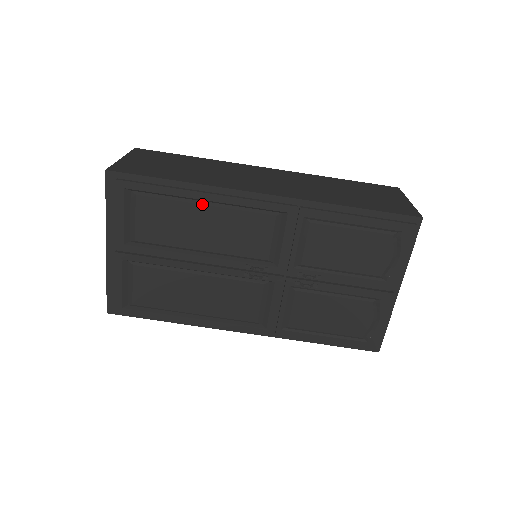
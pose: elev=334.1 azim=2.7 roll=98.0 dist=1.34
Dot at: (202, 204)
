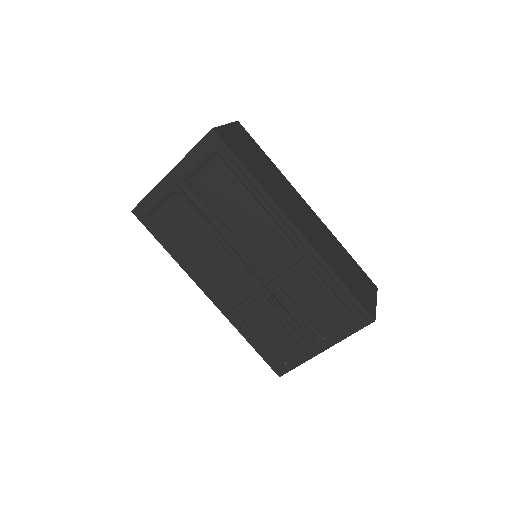
Dot at: (253, 200)
